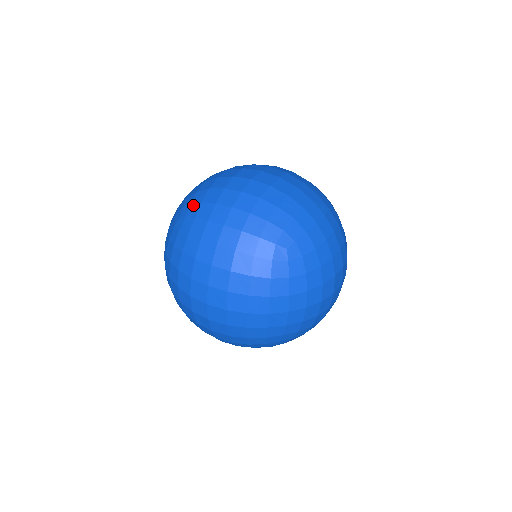
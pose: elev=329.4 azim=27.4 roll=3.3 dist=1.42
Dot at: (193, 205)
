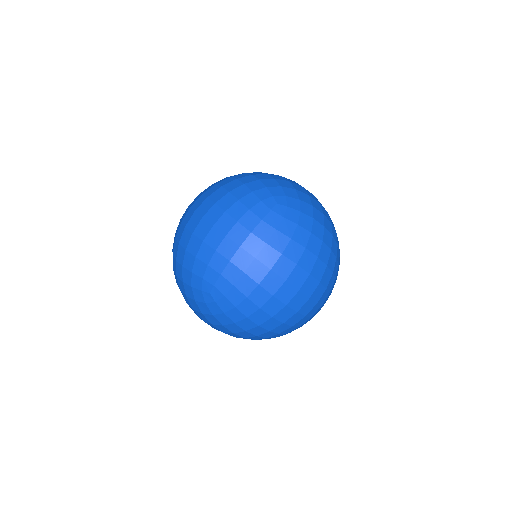
Dot at: (290, 198)
